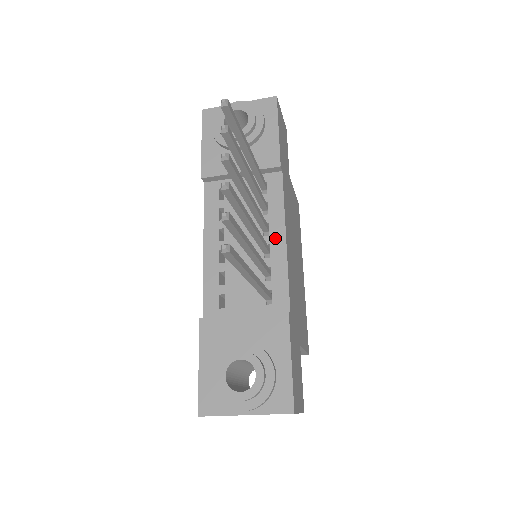
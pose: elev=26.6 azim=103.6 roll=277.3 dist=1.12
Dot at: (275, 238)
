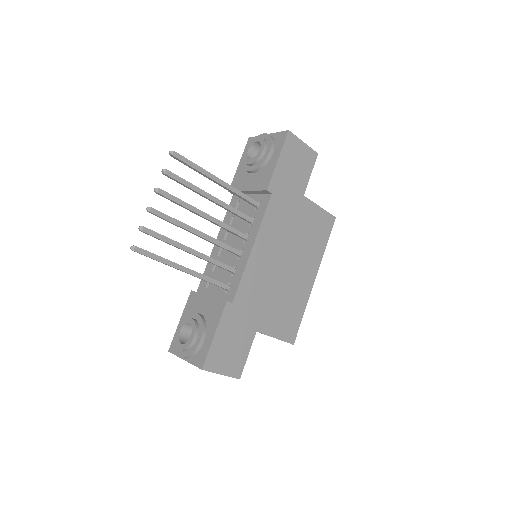
Dot at: (247, 245)
